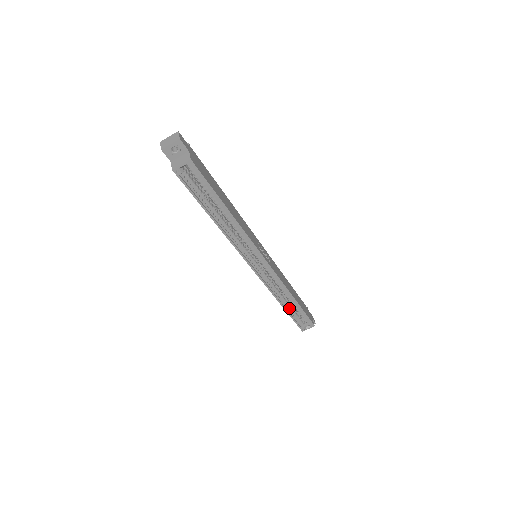
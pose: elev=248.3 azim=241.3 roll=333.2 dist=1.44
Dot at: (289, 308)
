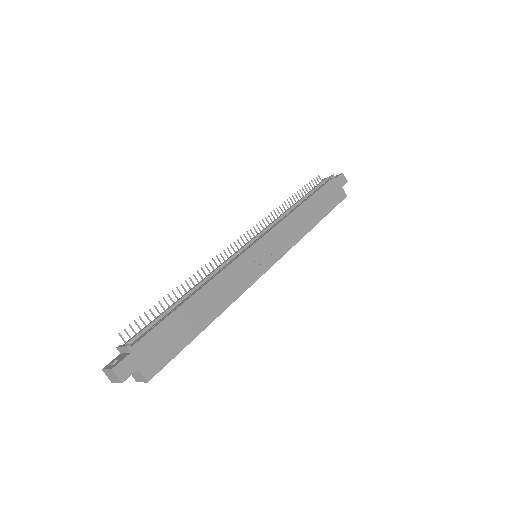
Dot at: occluded
